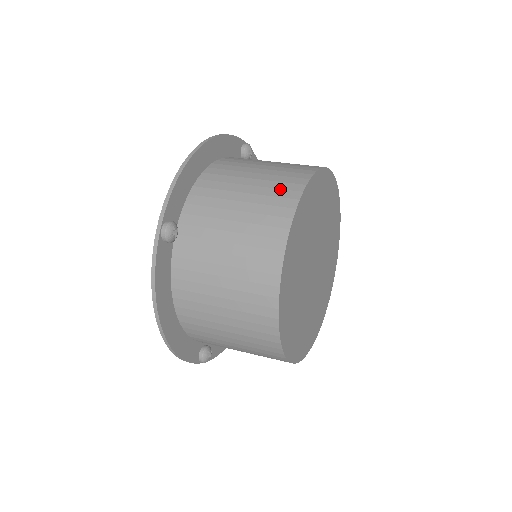
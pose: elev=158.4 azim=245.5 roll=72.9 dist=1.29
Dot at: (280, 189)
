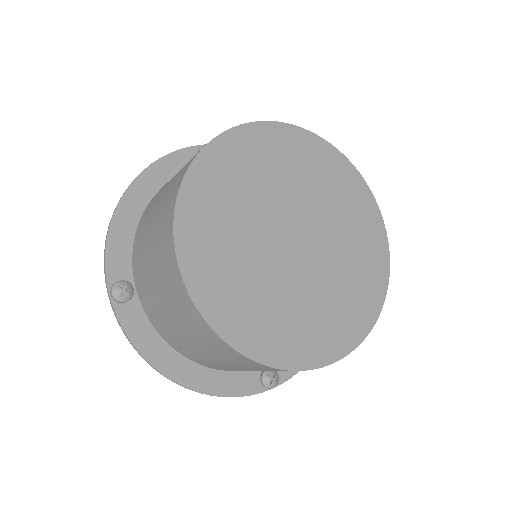
Dot at: (170, 195)
